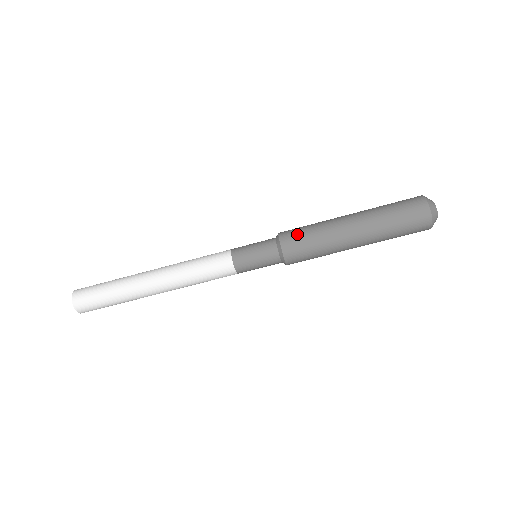
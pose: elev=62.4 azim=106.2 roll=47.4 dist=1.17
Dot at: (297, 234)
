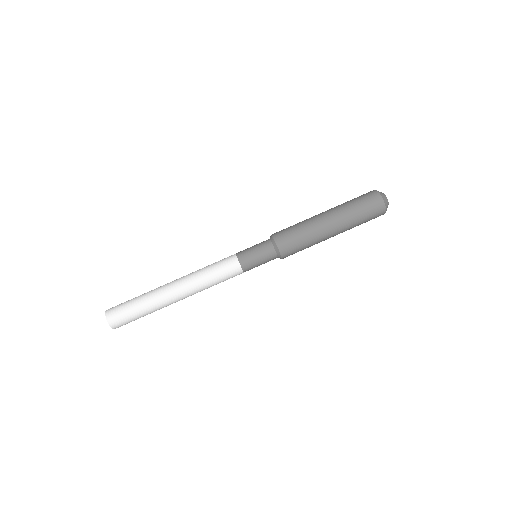
Dot at: (284, 229)
